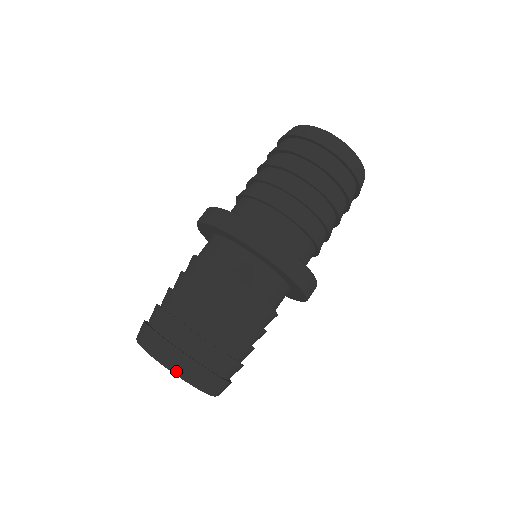
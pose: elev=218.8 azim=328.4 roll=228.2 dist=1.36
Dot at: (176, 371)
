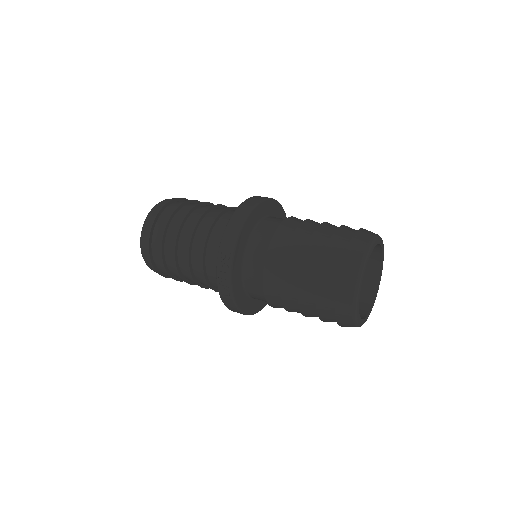
Dot at: occluded
